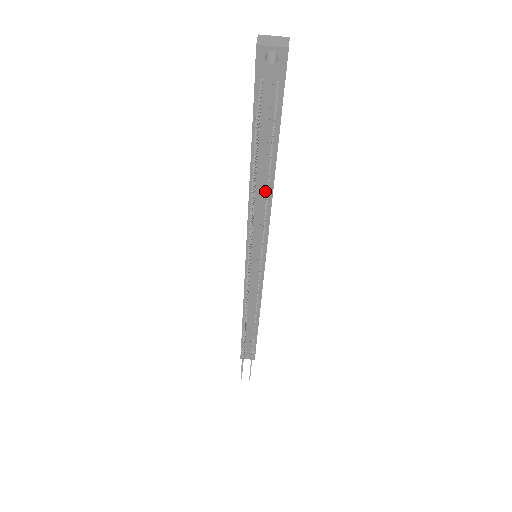
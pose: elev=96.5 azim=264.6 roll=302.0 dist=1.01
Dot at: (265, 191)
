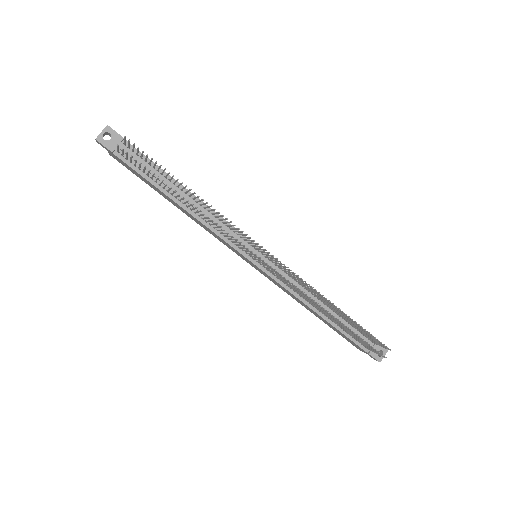
Dot at: (195, 203)
